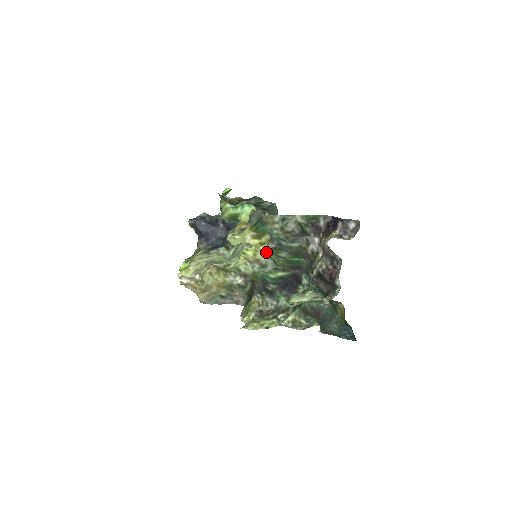
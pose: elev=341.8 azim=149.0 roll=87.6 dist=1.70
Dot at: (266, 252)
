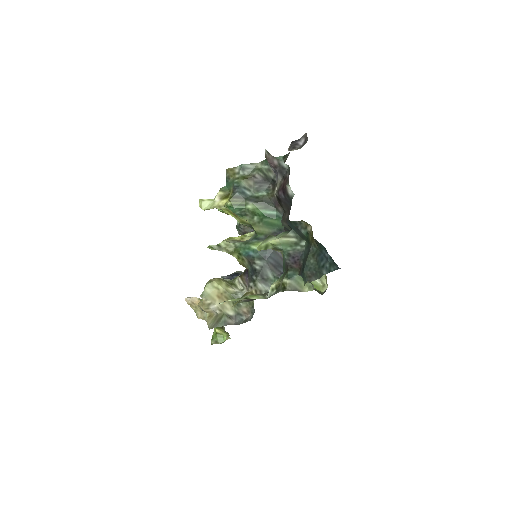
Dot at: (229, 202)
